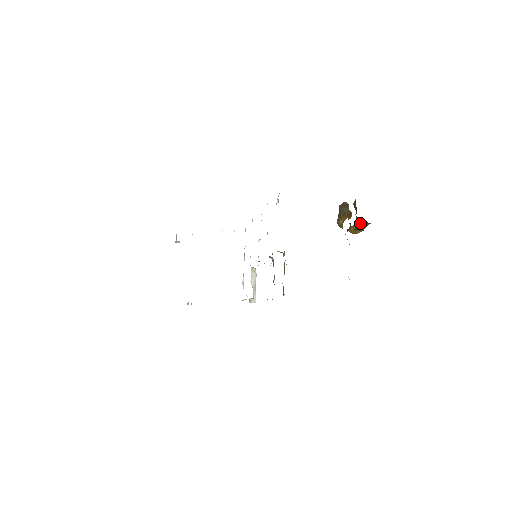
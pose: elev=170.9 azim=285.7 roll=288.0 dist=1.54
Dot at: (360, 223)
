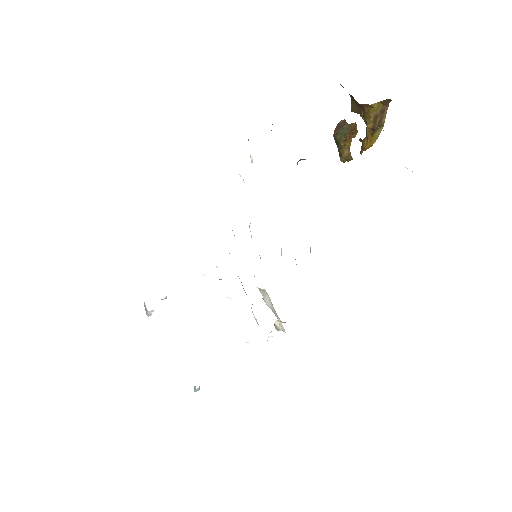
Dot at: (375, 113)
